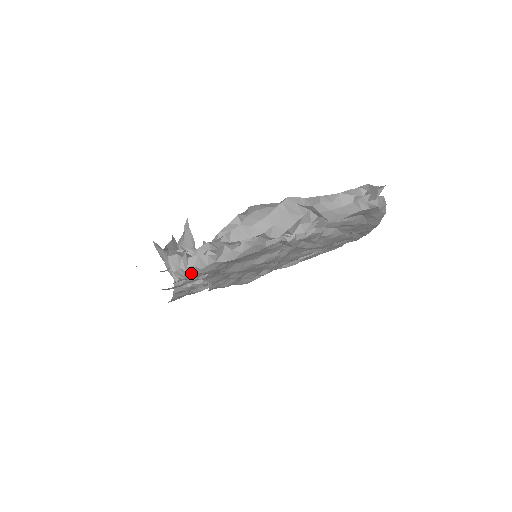
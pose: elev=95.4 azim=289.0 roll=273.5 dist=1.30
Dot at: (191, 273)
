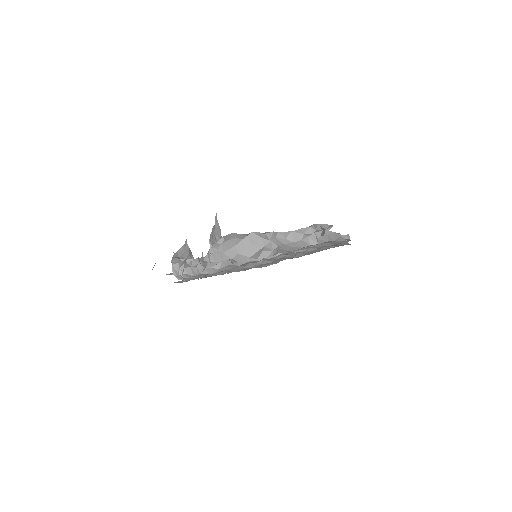
Dot at: (189, 277)
